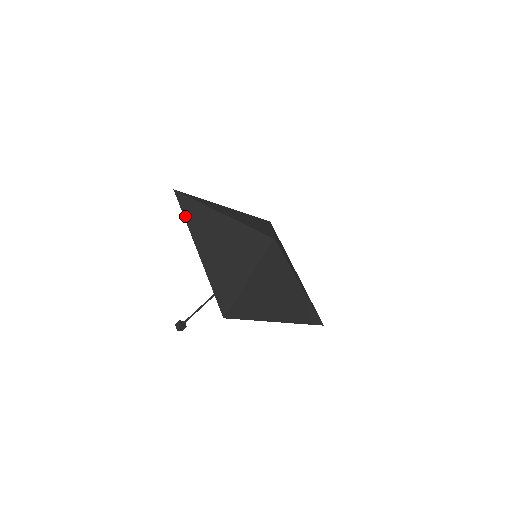
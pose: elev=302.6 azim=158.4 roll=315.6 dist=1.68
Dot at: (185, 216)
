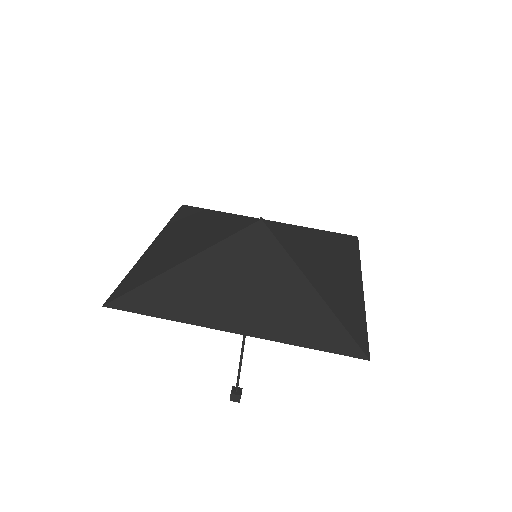
Dot at: (165, 317)
